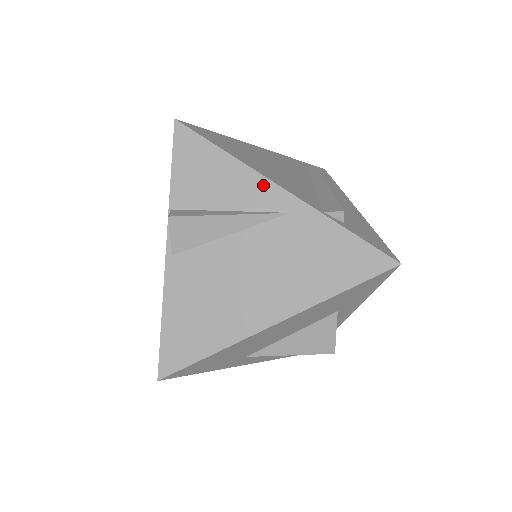
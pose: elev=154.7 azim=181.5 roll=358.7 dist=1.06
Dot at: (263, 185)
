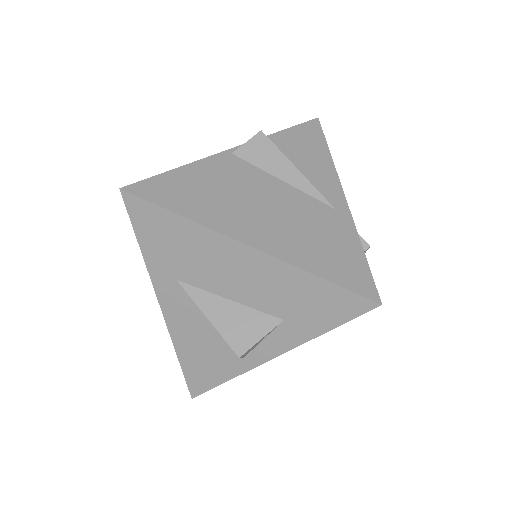
Dot at: (334, 183)
